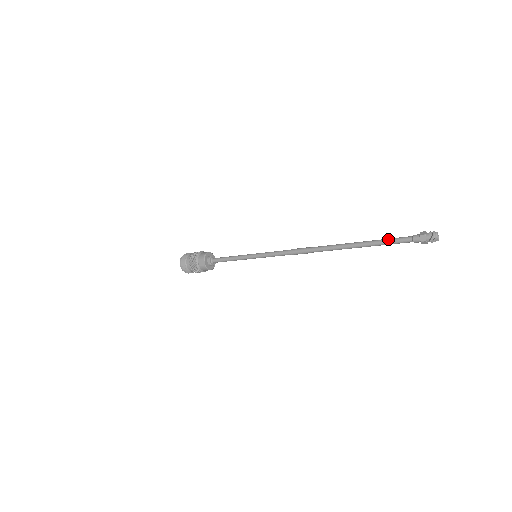
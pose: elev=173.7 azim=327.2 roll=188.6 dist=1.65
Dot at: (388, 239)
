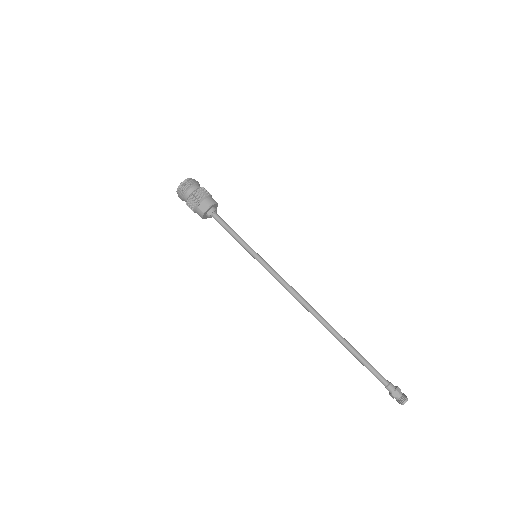
Dot at: (371, 366)
